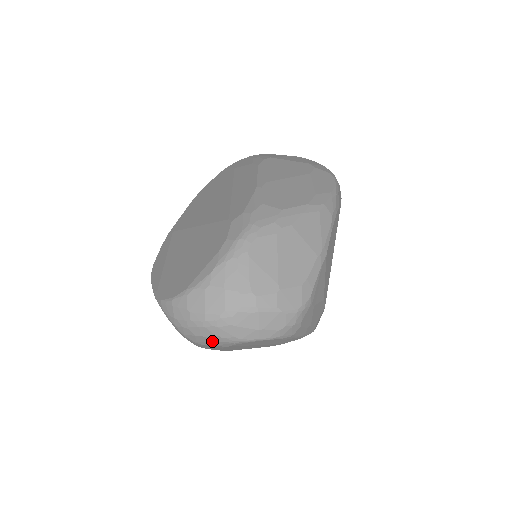
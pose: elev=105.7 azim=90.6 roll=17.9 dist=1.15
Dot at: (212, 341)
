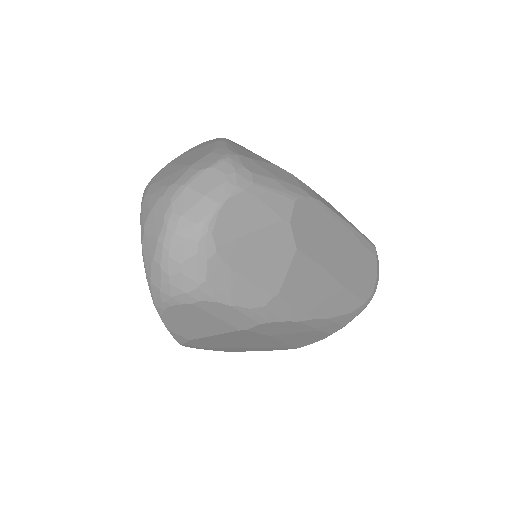
Dot at: (194, 257)
